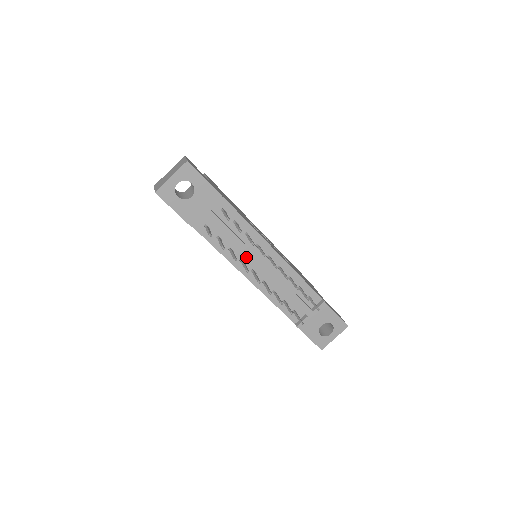
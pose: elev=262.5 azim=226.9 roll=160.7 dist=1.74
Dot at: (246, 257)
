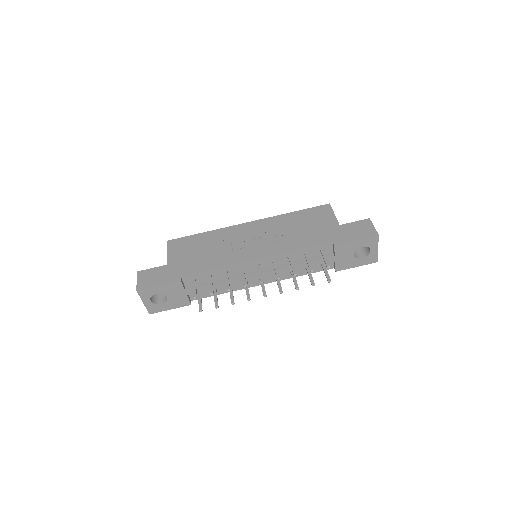
Dot at: occluded
